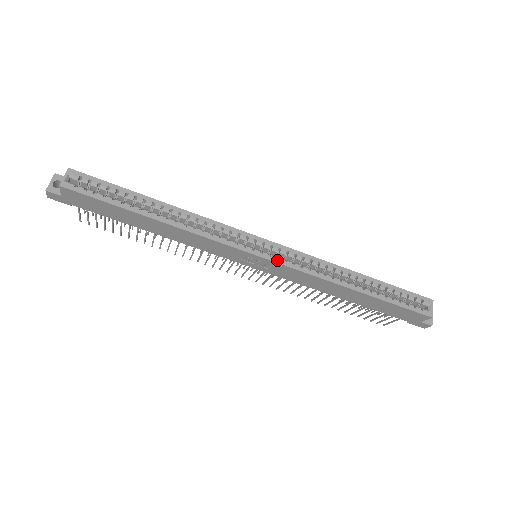
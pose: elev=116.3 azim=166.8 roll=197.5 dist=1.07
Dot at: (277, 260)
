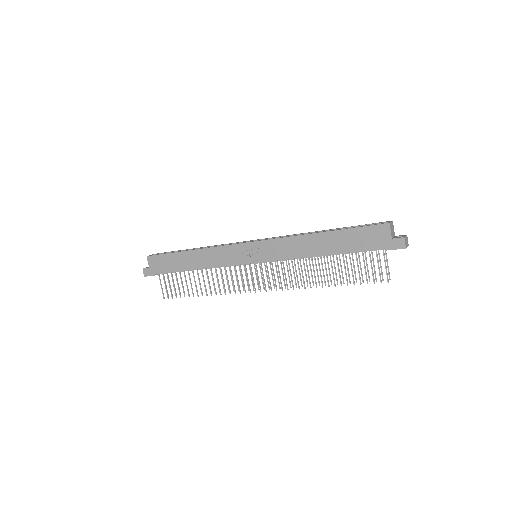
Dot at: (261, 240)
